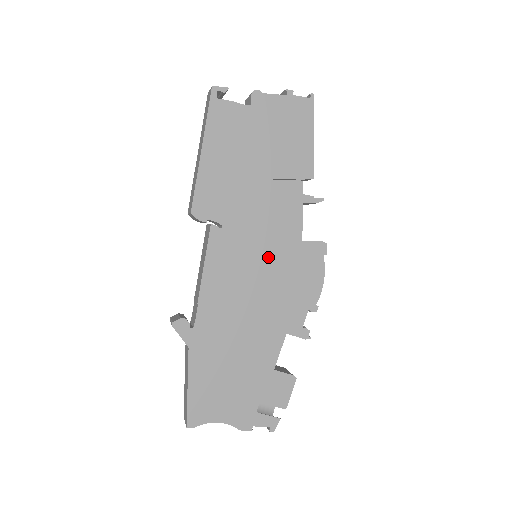
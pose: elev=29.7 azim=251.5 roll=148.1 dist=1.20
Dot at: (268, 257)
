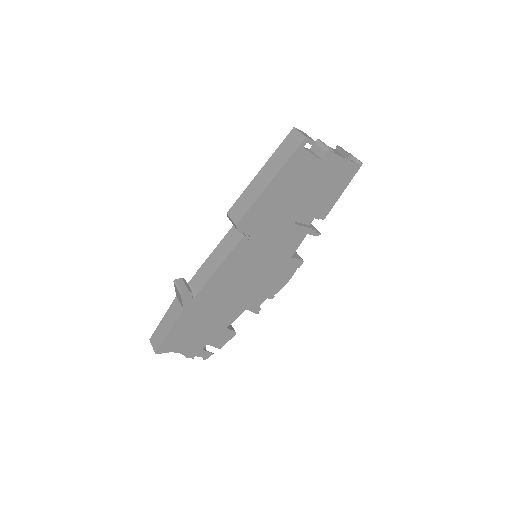
Dot at: (266, 263)
